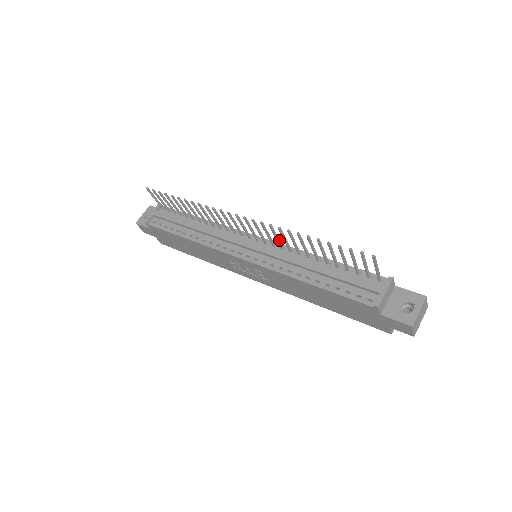
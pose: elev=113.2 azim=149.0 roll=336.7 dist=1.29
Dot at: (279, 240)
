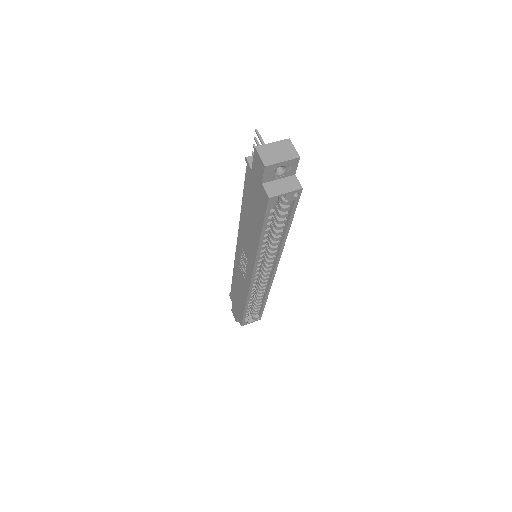
Dot at: occluded
